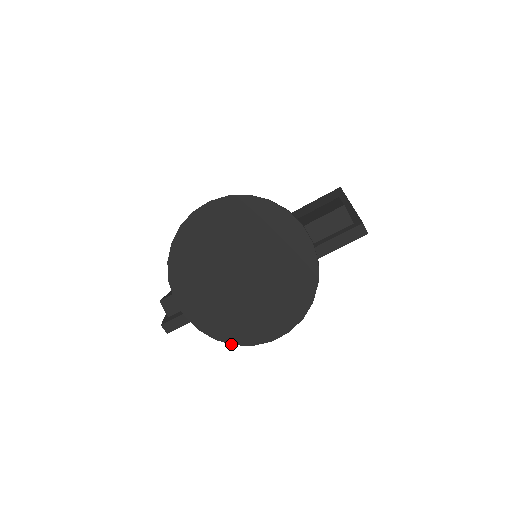
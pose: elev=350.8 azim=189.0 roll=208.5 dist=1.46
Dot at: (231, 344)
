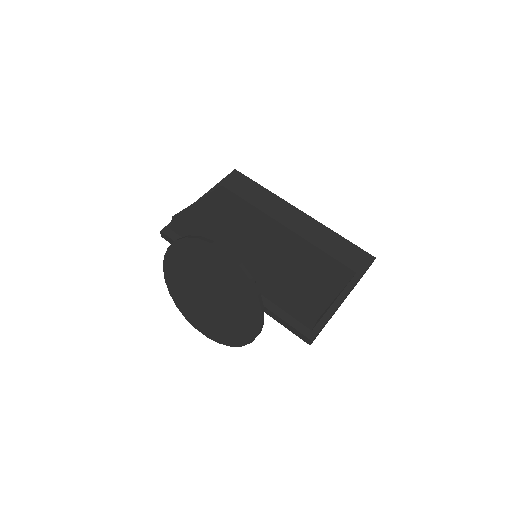
Dot at: (176, 305)
